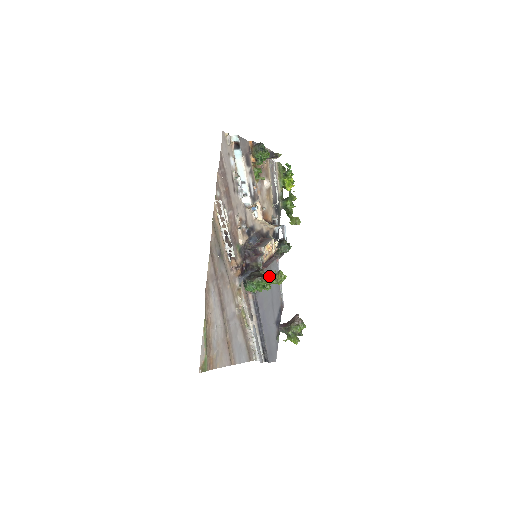
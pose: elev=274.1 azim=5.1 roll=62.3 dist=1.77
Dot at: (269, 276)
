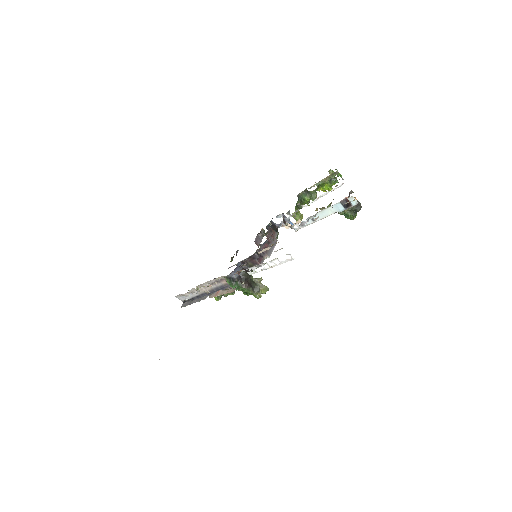
Dot at: (258, 291)
